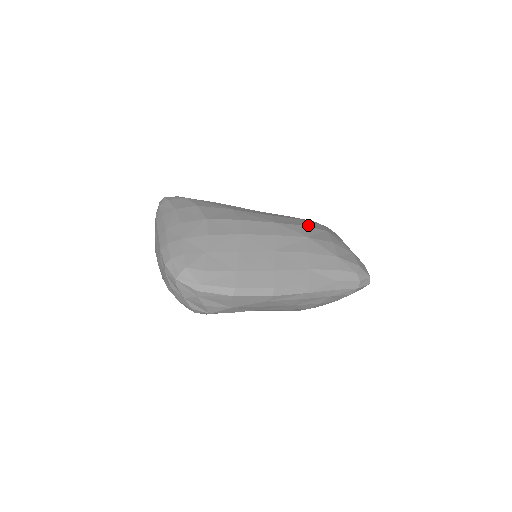
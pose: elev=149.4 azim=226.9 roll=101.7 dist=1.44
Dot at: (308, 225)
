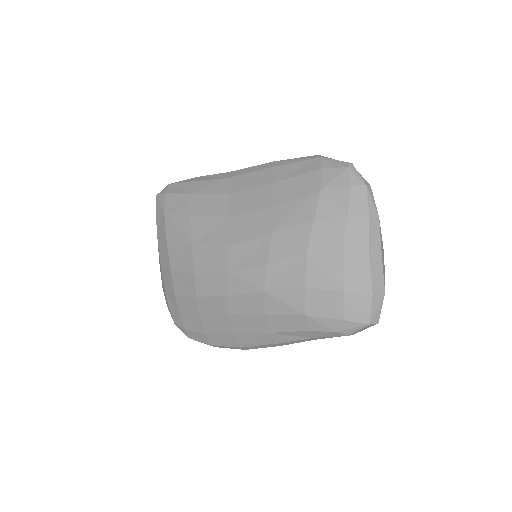
Dot at: (274, 256)
